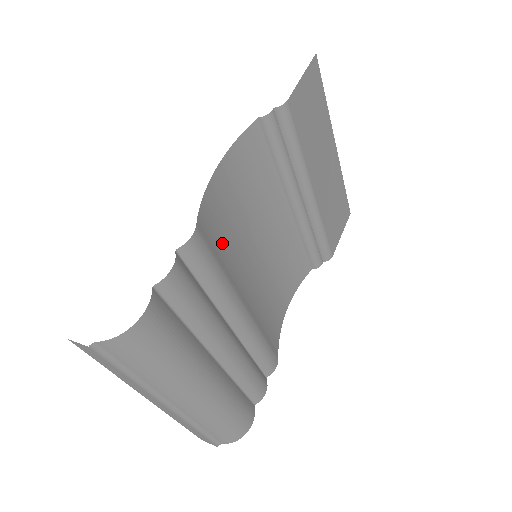
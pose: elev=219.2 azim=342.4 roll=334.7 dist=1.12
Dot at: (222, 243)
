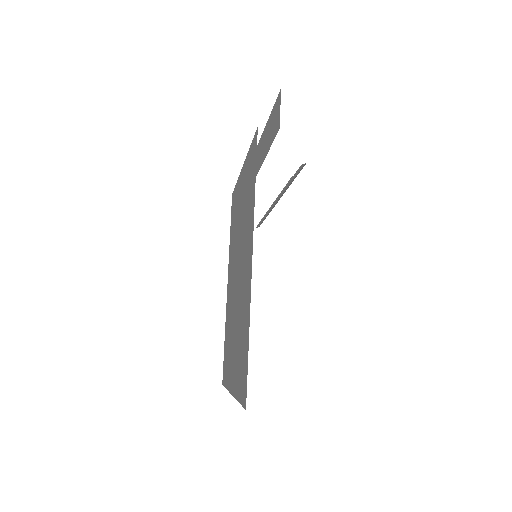
Dot at: occluded
